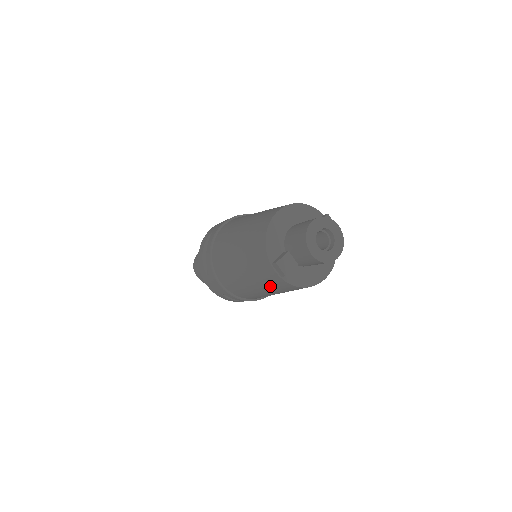
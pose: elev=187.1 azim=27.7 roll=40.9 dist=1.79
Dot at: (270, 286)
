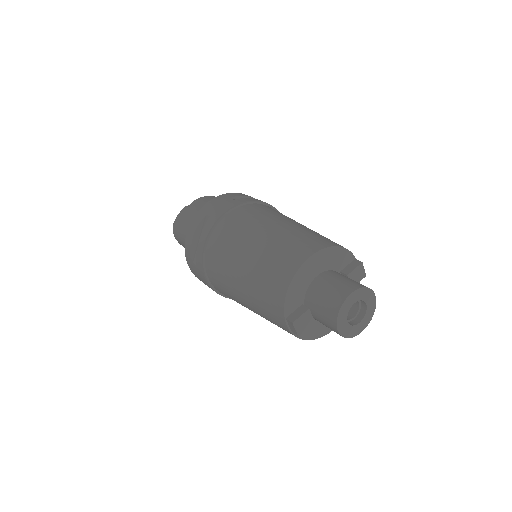
Dot at: occluded
